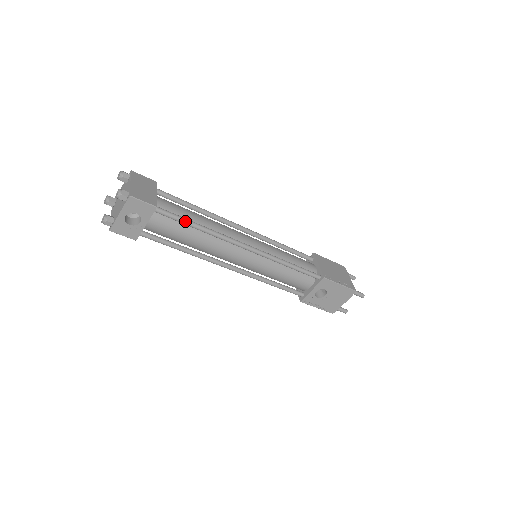
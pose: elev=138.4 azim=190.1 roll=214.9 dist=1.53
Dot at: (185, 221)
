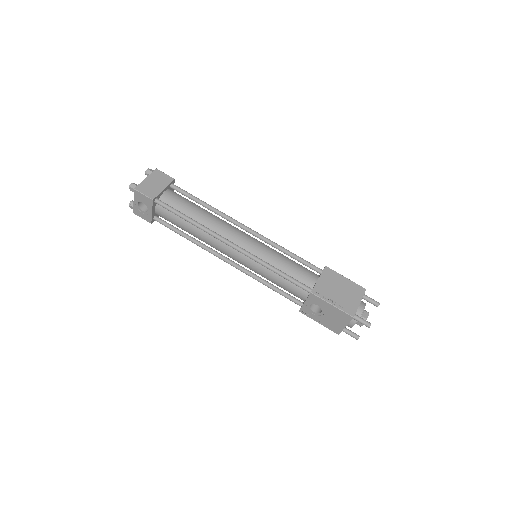
Dot at: (178, 214)
